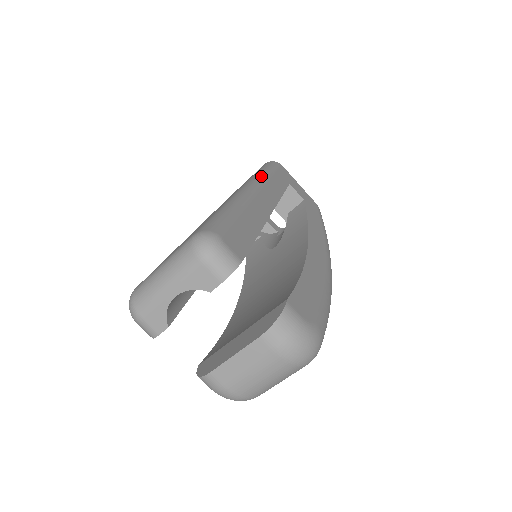
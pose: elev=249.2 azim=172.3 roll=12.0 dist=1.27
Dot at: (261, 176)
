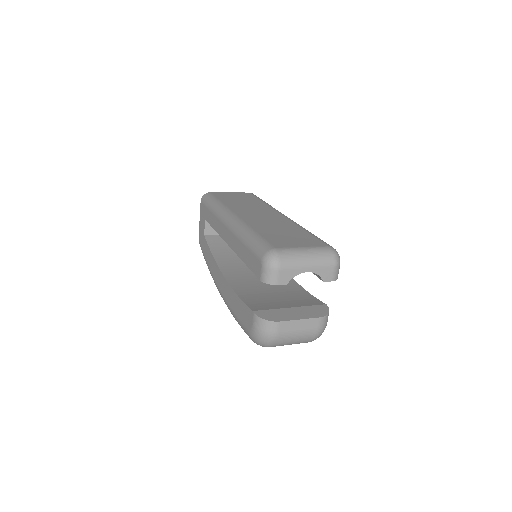
Dot at: occluded
